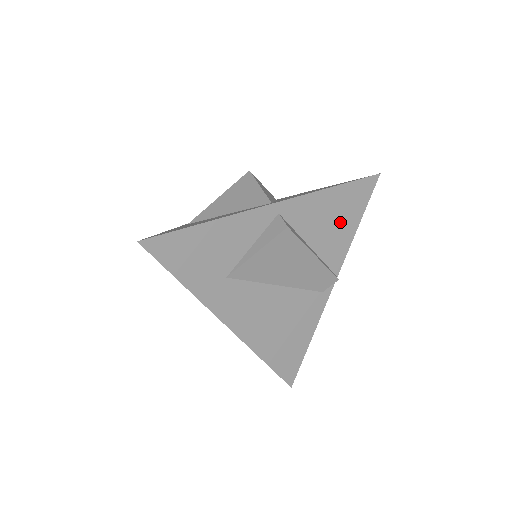
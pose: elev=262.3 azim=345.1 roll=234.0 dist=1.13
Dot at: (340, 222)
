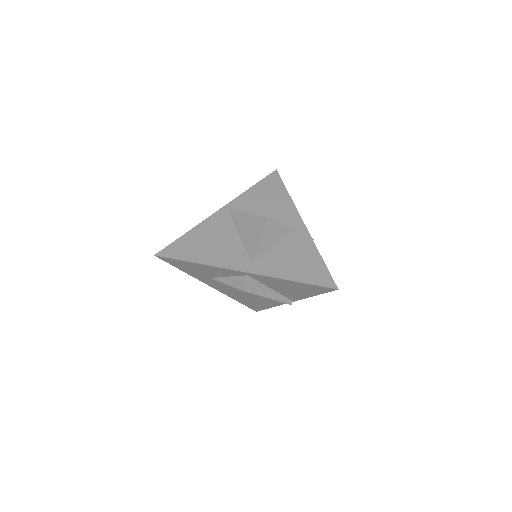
Dot at: (298, 290)
